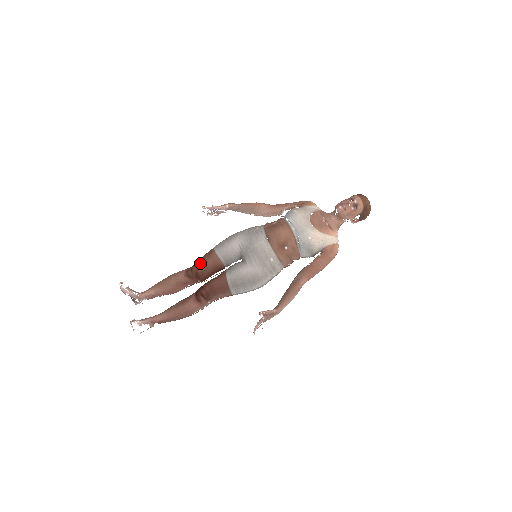
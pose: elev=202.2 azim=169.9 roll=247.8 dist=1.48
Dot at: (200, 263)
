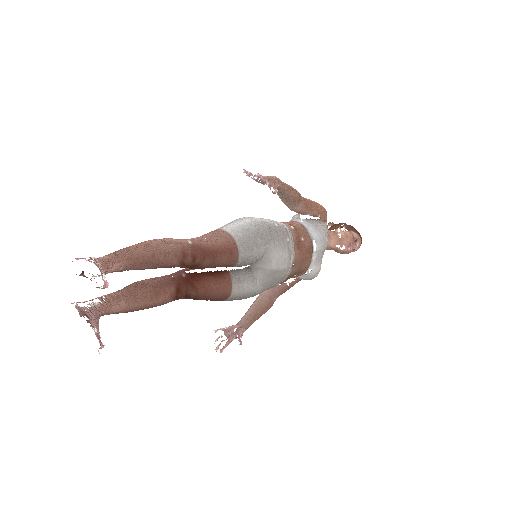
Dot at: (212, 258)
